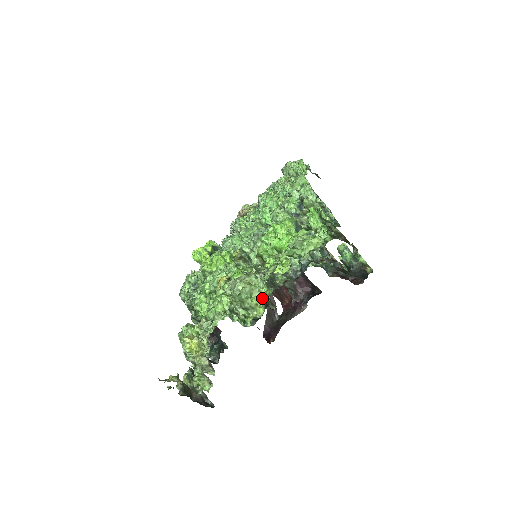
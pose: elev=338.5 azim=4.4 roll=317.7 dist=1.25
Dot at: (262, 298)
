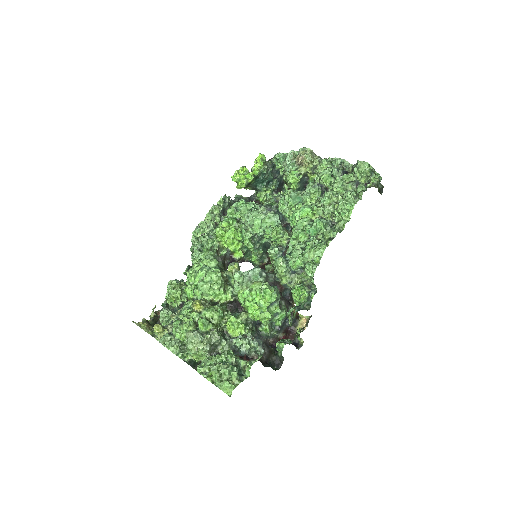
Dot at: (199, 359)
